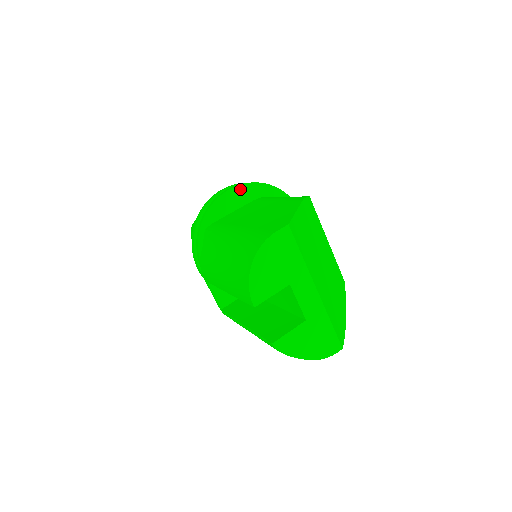
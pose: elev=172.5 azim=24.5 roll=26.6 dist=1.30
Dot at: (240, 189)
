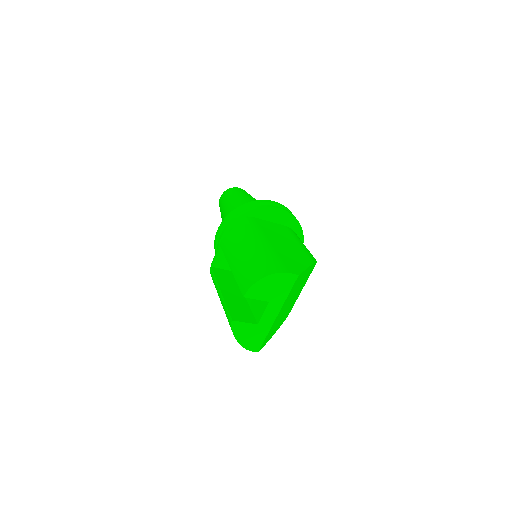
Dot at: (285, 213)
